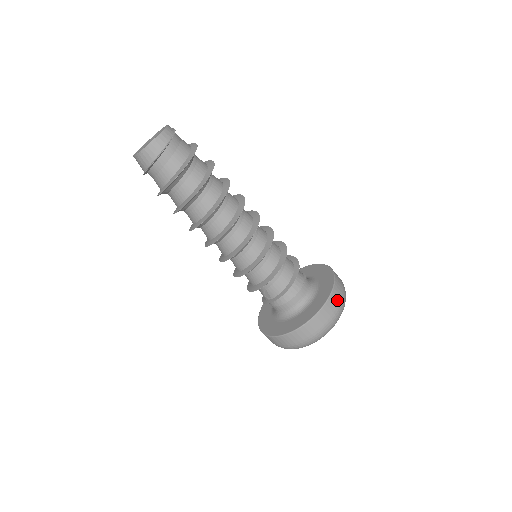
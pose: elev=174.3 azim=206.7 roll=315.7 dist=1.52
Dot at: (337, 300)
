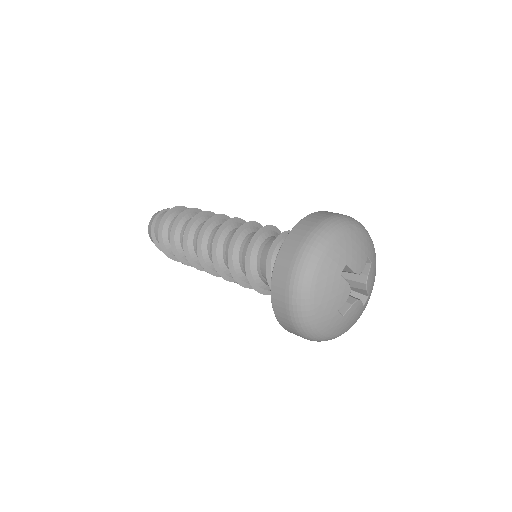
Dot at: (310, 224)
